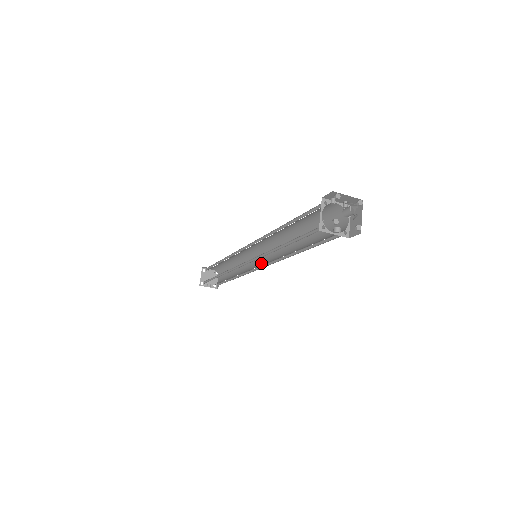
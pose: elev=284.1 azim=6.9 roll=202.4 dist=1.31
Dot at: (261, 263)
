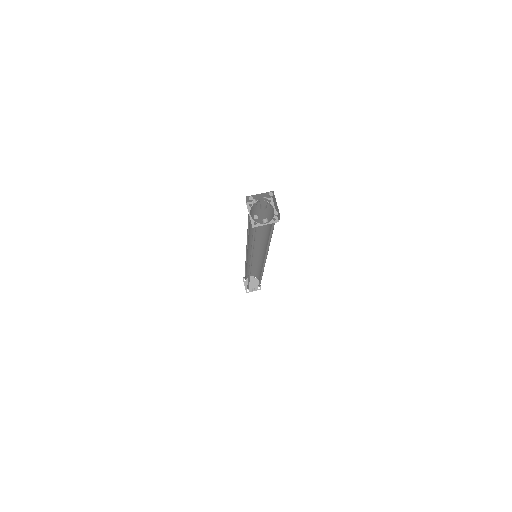
Dot at: occluded
